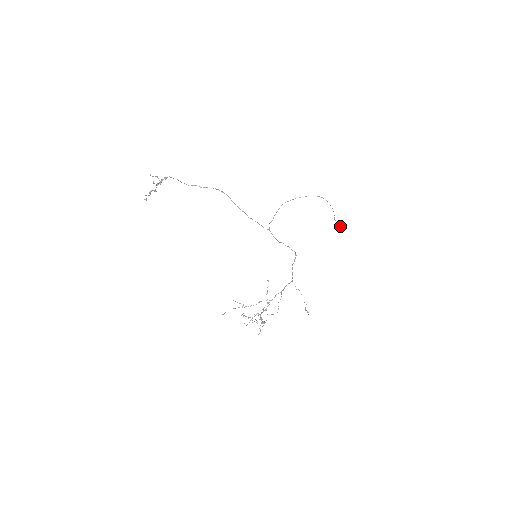
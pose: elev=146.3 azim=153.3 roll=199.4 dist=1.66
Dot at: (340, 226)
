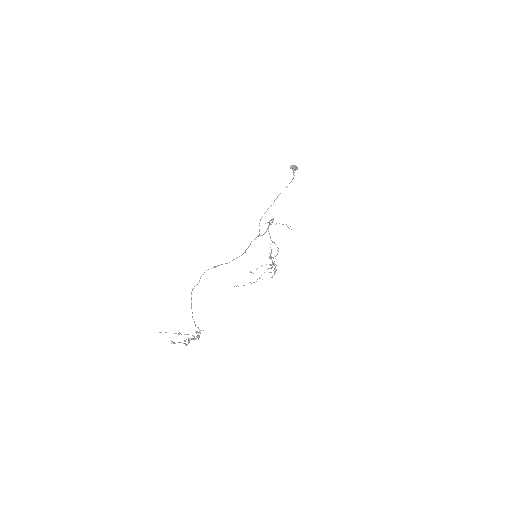
Dot at: (294, 170)
